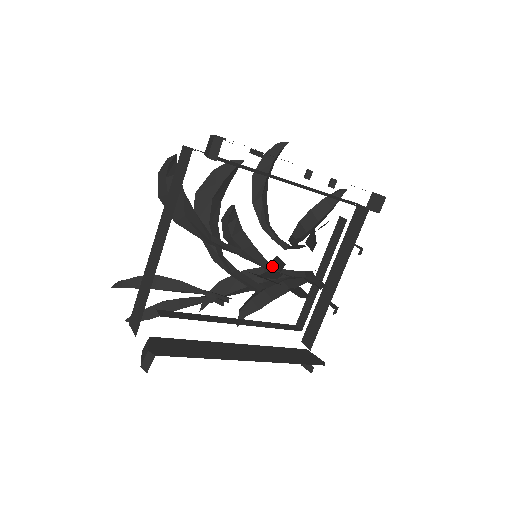
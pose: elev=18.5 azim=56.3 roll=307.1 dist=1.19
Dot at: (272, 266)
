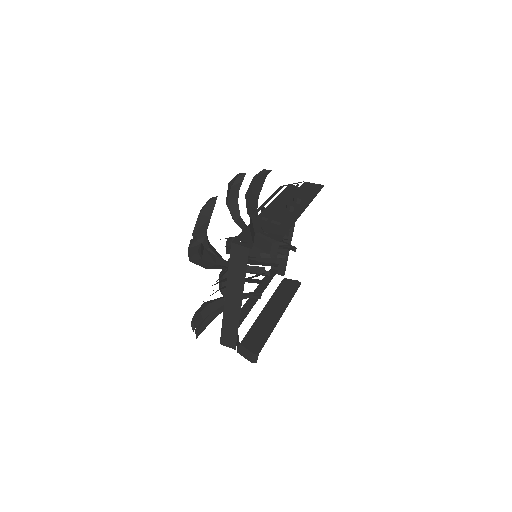
Dot at: (265, 255)
